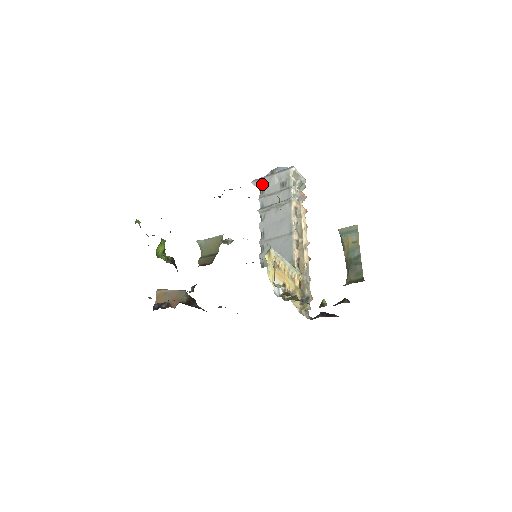
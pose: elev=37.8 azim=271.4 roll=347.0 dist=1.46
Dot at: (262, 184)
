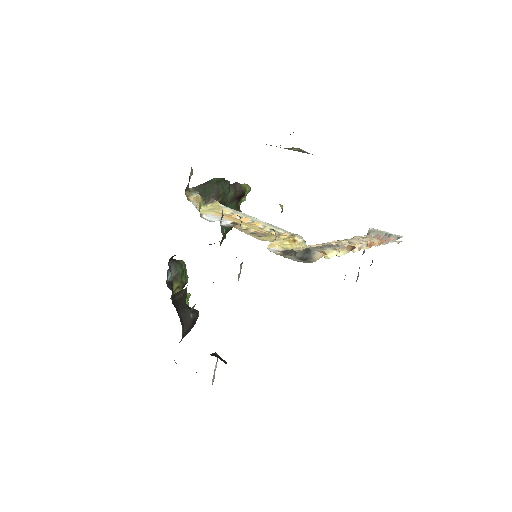
Dot at: occluded
